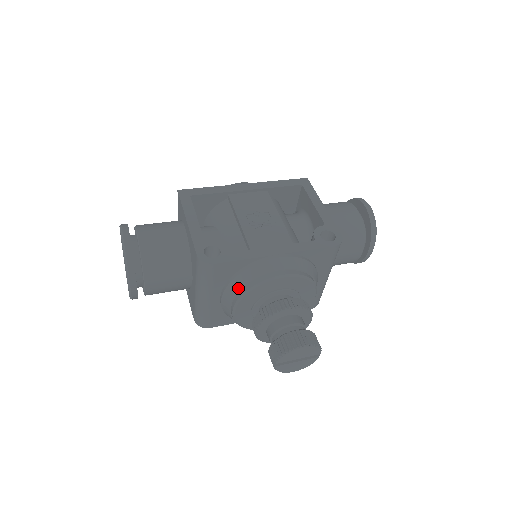
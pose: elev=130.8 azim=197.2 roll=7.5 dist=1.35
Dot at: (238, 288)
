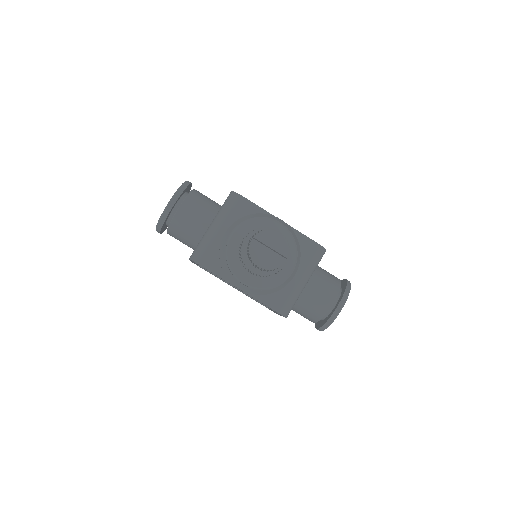
Dot at: (245, 219)
